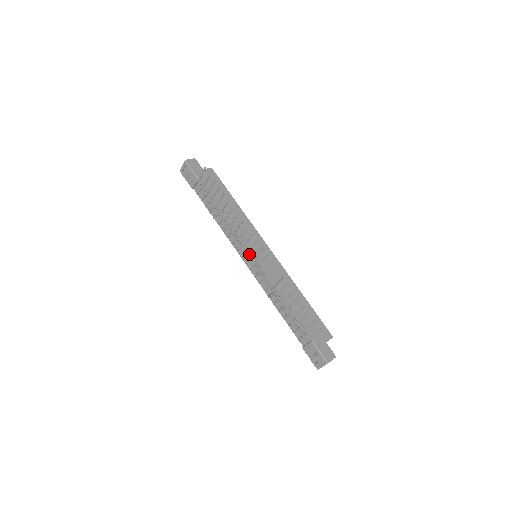
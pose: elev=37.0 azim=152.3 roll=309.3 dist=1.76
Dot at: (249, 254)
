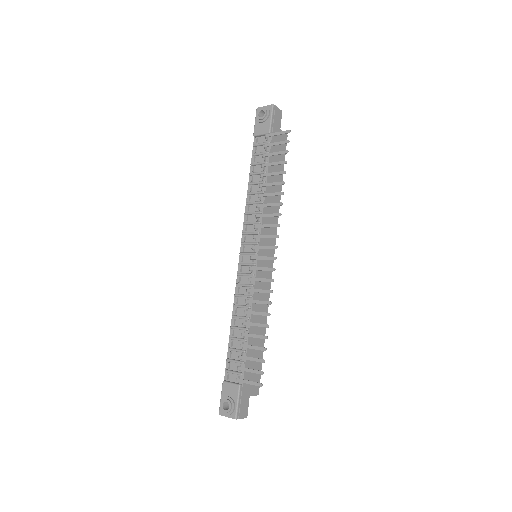
Dot at: (254, 249)
